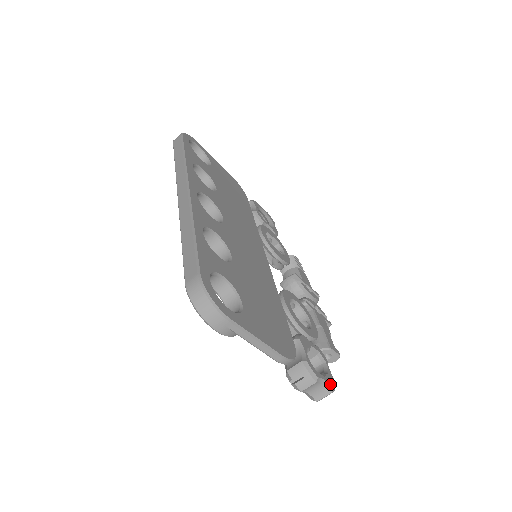
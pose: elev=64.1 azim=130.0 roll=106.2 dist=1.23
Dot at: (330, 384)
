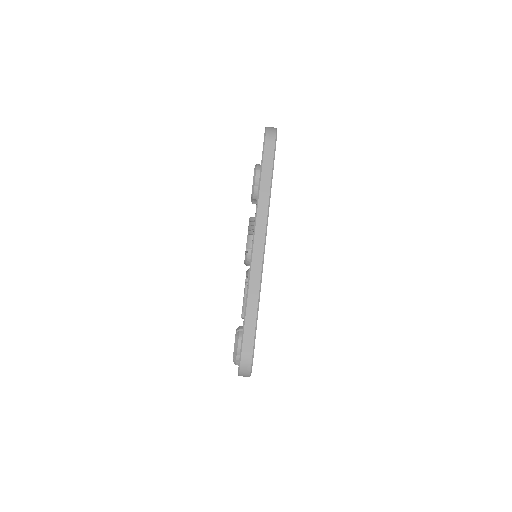
Dot at: occluded
